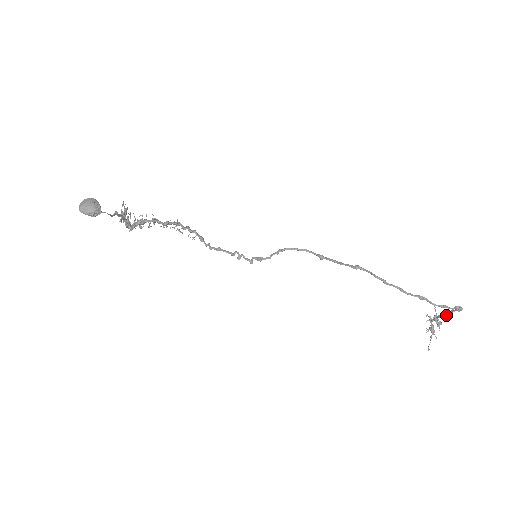
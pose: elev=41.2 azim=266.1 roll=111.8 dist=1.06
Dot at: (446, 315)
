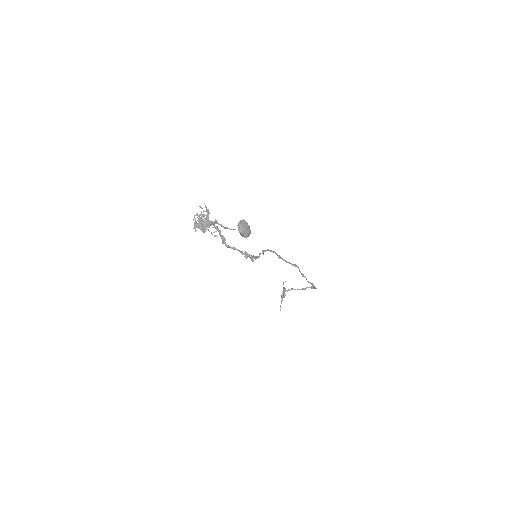
Dot at: occluded
